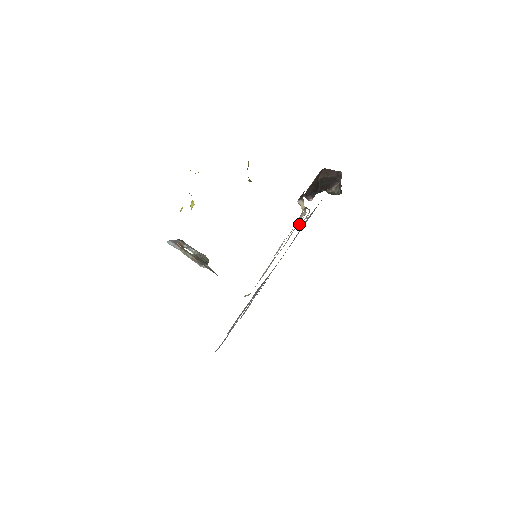
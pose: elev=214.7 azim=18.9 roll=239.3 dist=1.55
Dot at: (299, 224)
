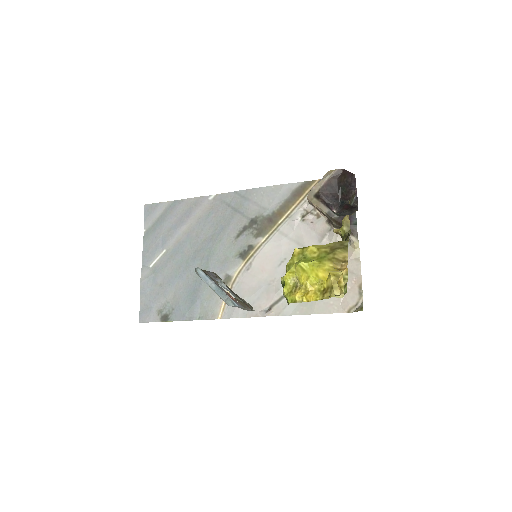
Dot at: (300, 220)
